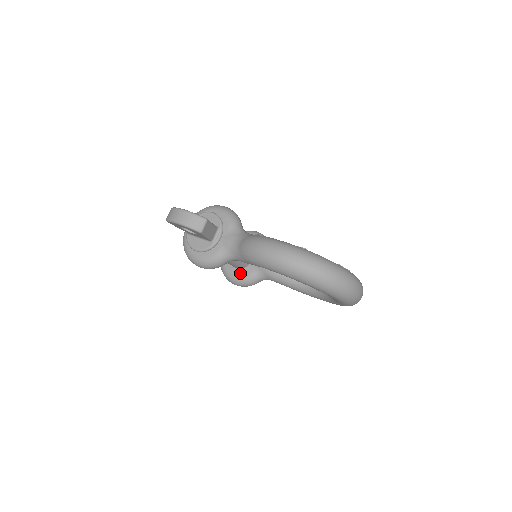
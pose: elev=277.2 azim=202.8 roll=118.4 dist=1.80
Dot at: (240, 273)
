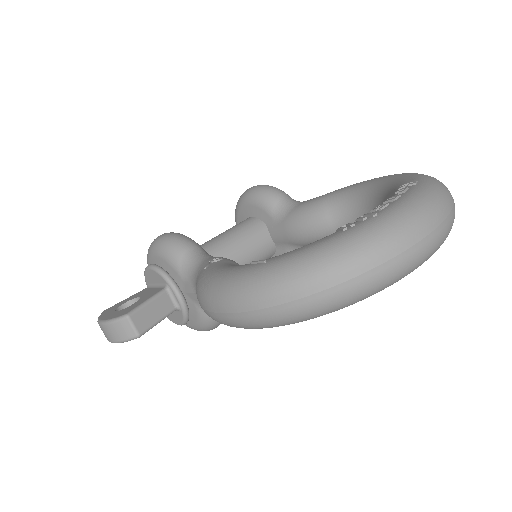
Dot at: occluded
